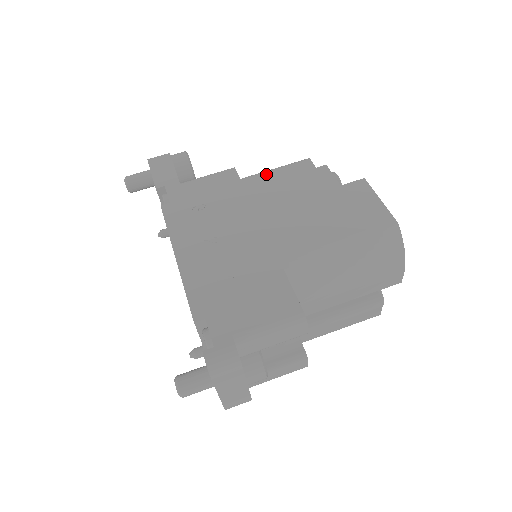
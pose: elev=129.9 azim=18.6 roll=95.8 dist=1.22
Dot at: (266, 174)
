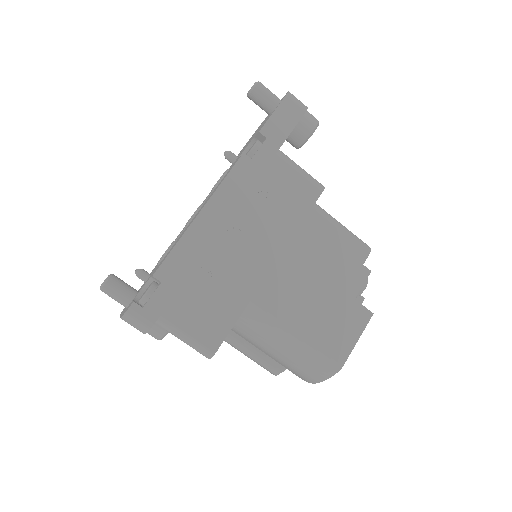
Dot at: (332, 225)
